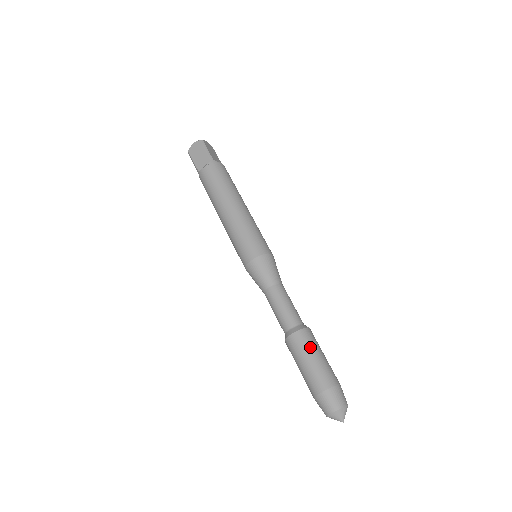
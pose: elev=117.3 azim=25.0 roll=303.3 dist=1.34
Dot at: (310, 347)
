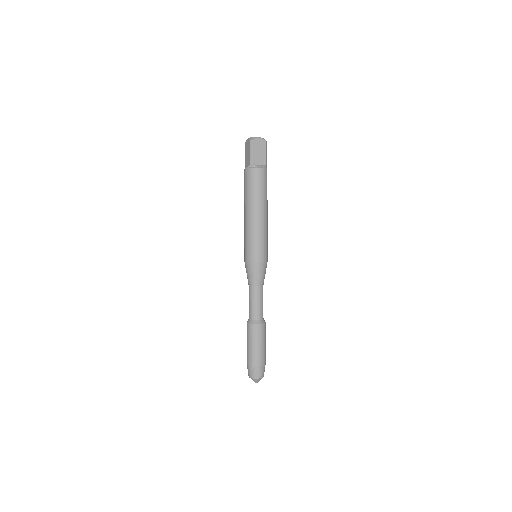
Dot at: (252, 337)
